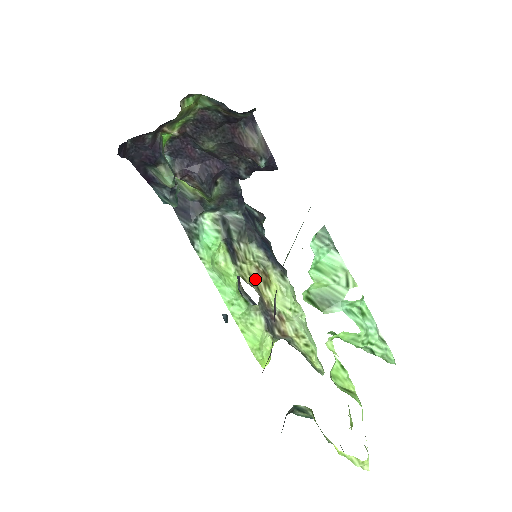
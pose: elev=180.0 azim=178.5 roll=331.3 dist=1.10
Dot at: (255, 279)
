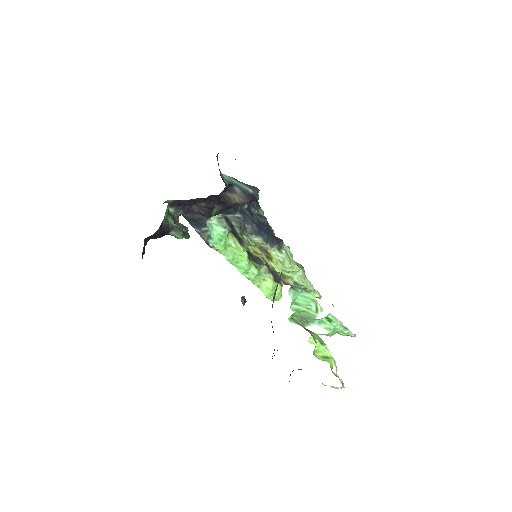
Dot at: (260, 255)
